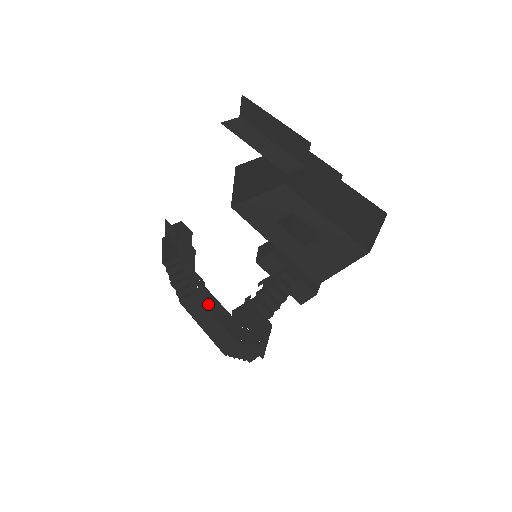
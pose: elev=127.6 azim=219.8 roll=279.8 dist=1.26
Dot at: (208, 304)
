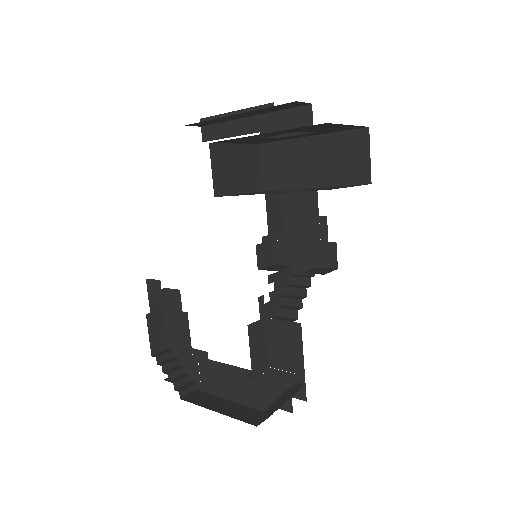
Dot at: (217, 385)
